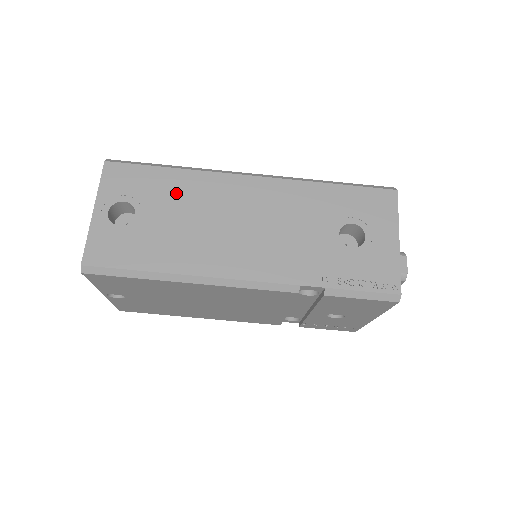
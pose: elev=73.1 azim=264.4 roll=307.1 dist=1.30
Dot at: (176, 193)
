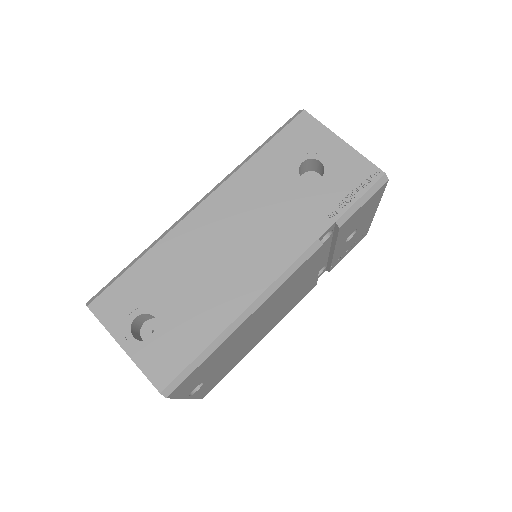
Dot at: (164, 272)
